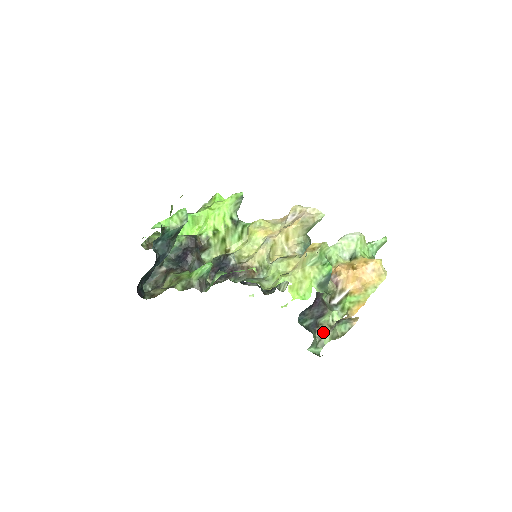
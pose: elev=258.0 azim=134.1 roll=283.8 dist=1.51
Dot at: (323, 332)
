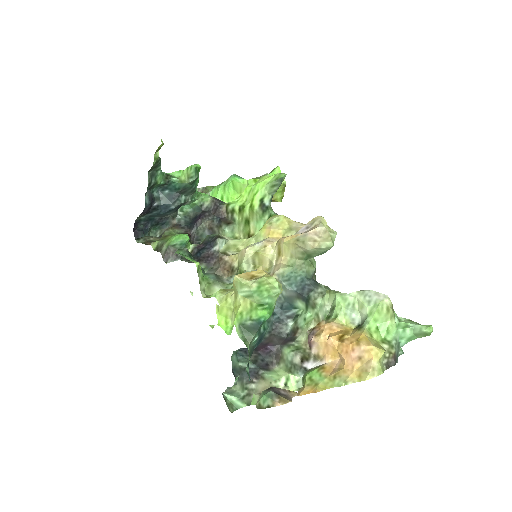
Dot at: (258, 388)
